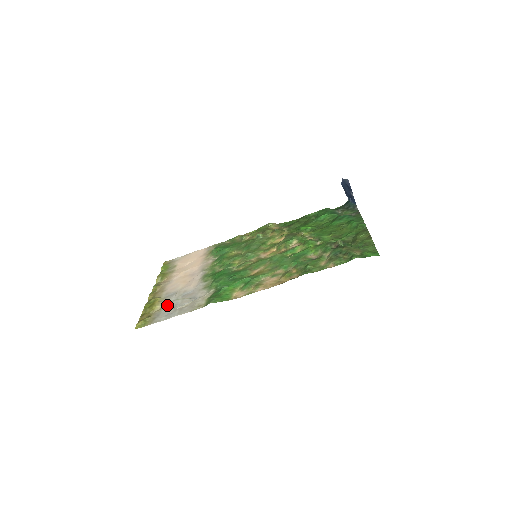
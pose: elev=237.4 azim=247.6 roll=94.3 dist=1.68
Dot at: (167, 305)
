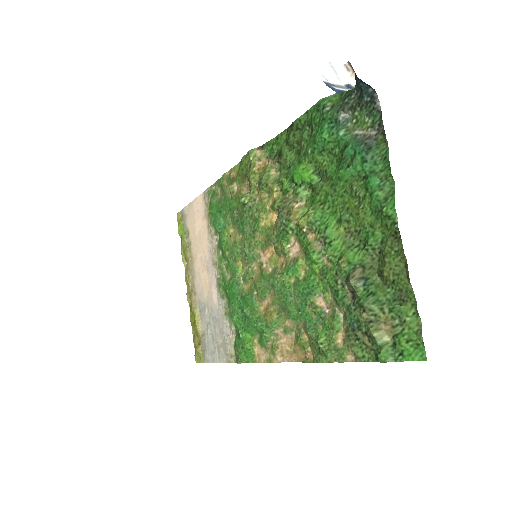
Dot at: (206, 331)
